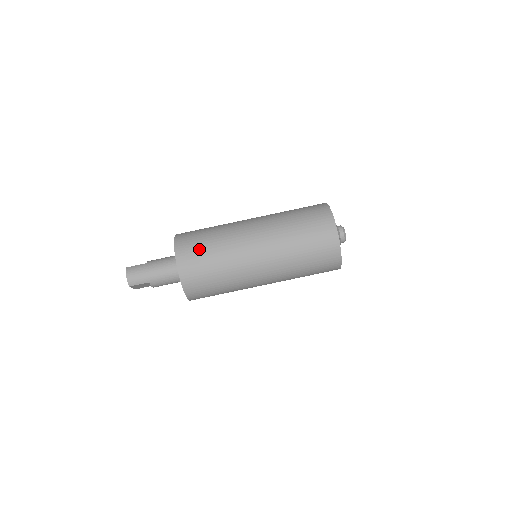
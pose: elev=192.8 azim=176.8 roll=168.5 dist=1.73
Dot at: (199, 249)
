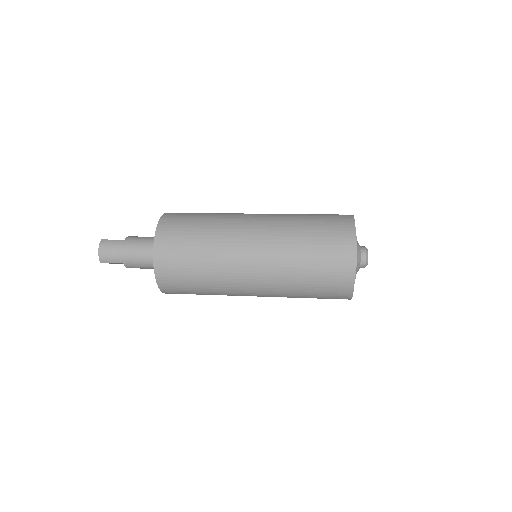
Dot at: (183, 243)
